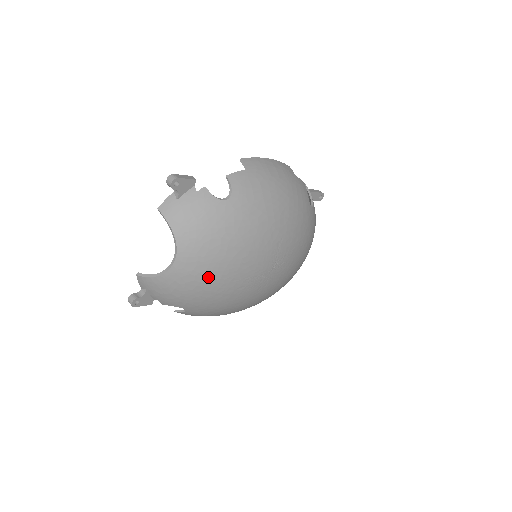
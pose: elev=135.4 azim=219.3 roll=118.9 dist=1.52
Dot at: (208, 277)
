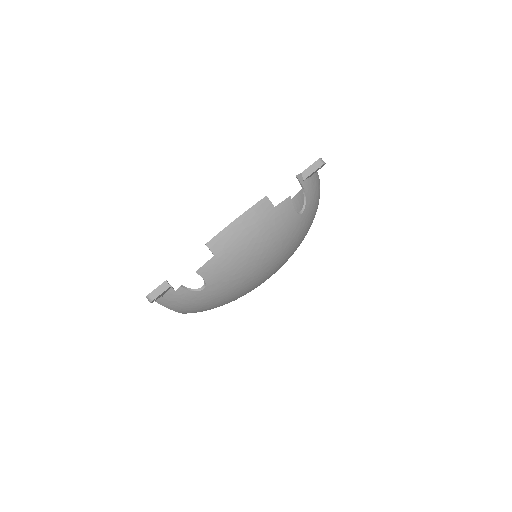
Dot at: occluded
